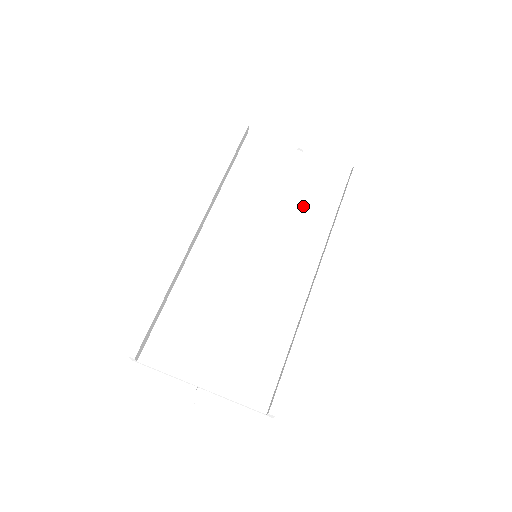
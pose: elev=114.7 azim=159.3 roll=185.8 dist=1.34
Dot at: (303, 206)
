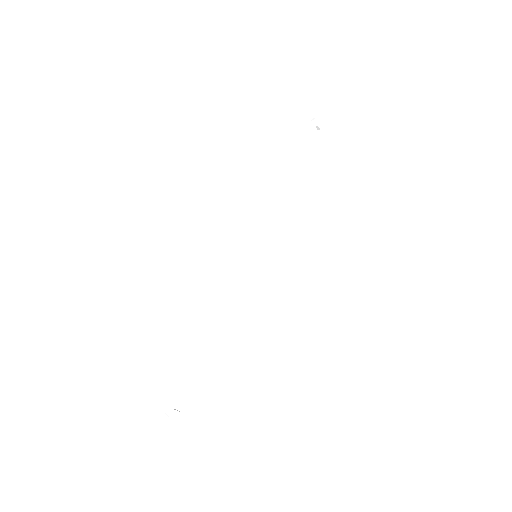
Dot at: (307, 204)
